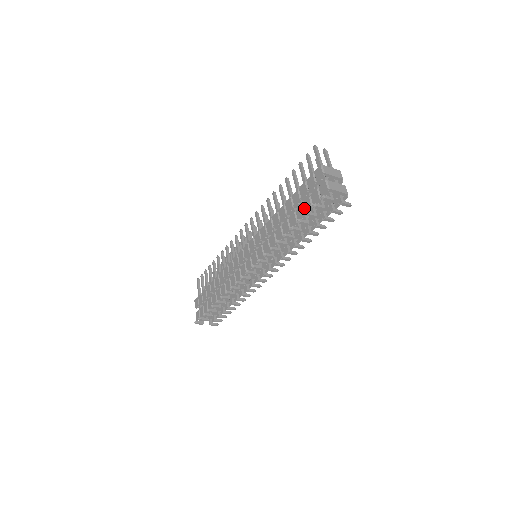
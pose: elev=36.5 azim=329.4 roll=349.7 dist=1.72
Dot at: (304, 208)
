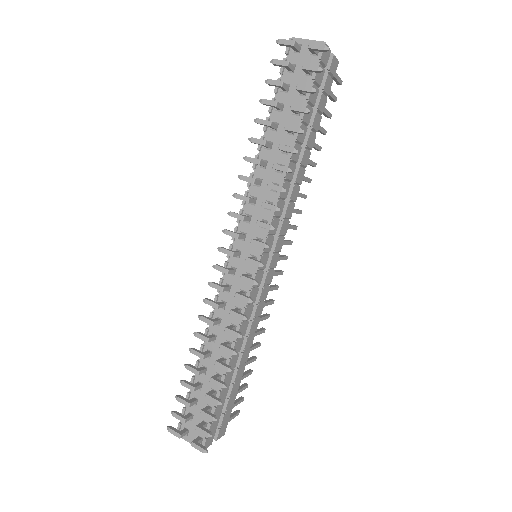
Dot at: (277, 95)
